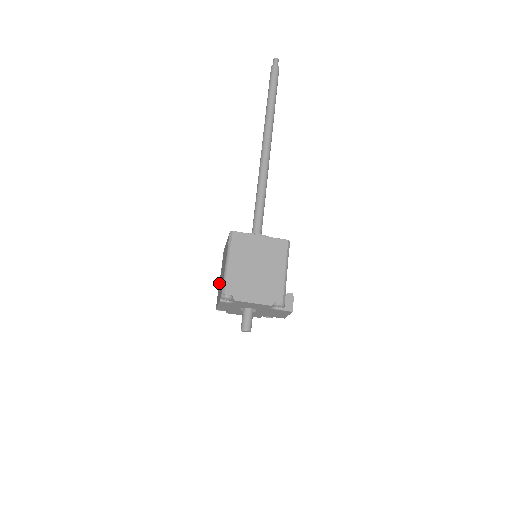
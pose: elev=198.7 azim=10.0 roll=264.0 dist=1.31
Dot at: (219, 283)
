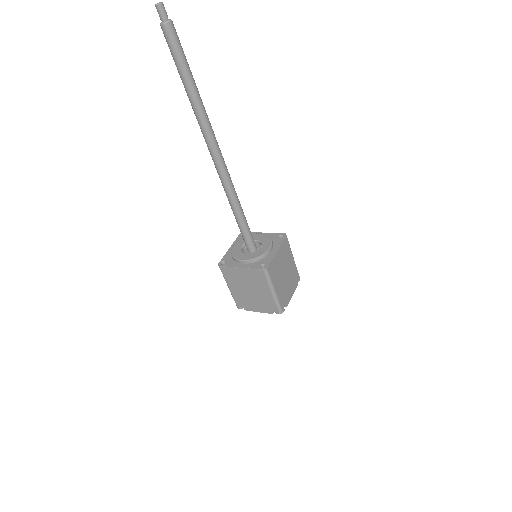
Dot at: (233, 292)
